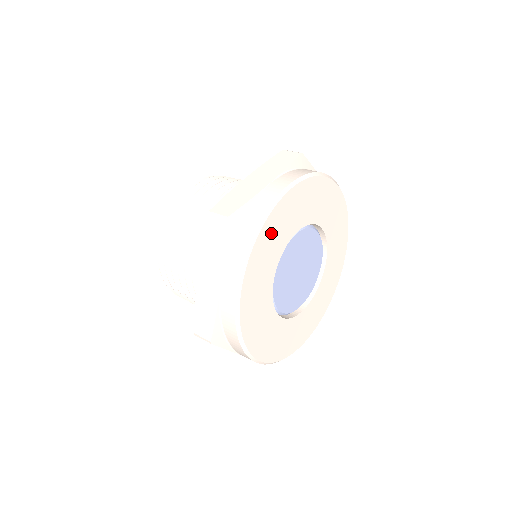
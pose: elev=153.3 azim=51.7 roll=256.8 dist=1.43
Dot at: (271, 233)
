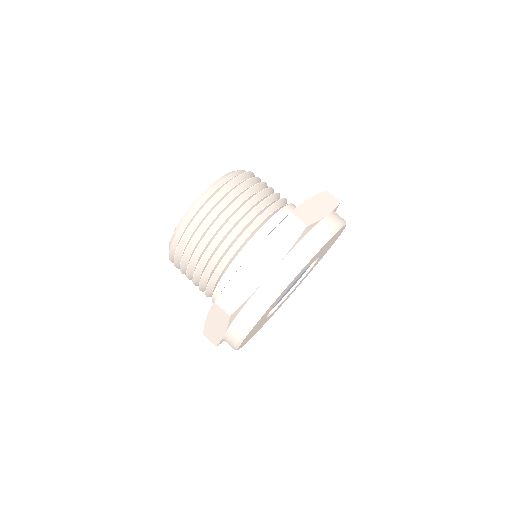
Dot at: occluded
